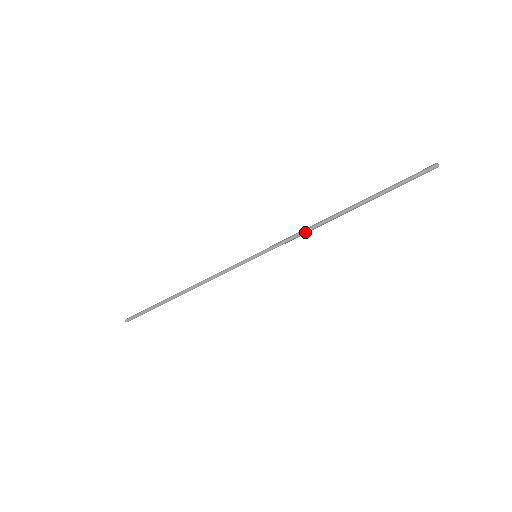
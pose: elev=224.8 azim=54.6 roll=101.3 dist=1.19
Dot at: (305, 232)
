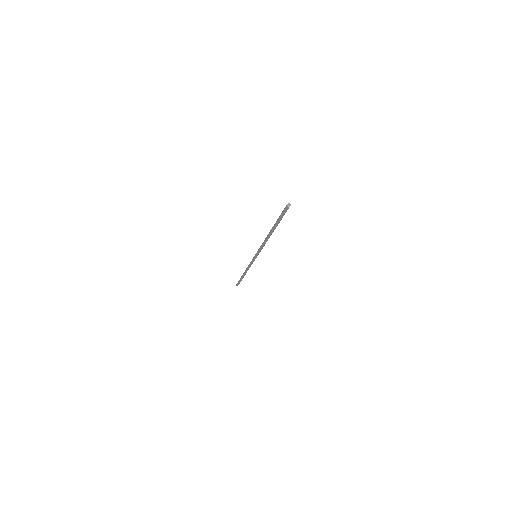
Dot at: (264, 245)
